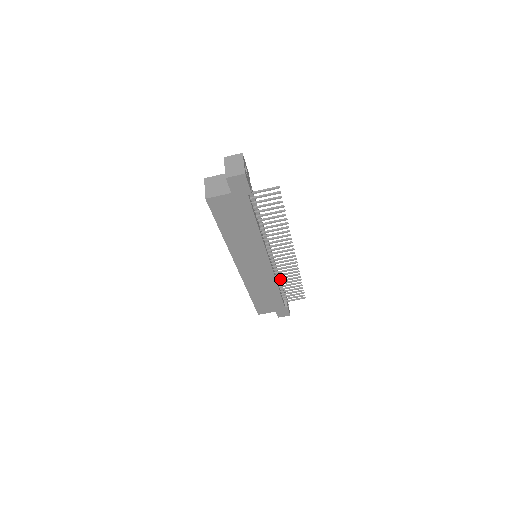
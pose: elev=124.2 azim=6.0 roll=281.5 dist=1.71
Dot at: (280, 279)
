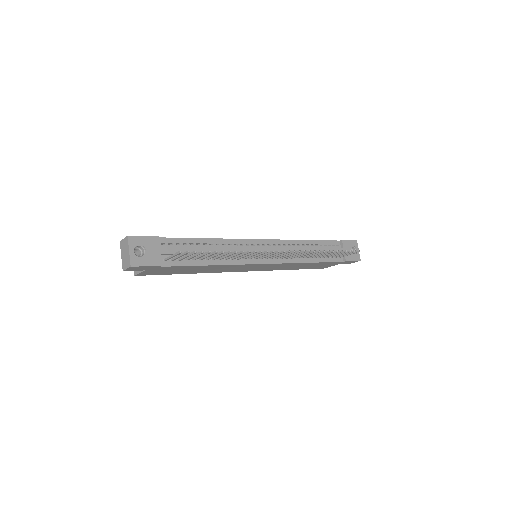
Dot at: (313, 248)
